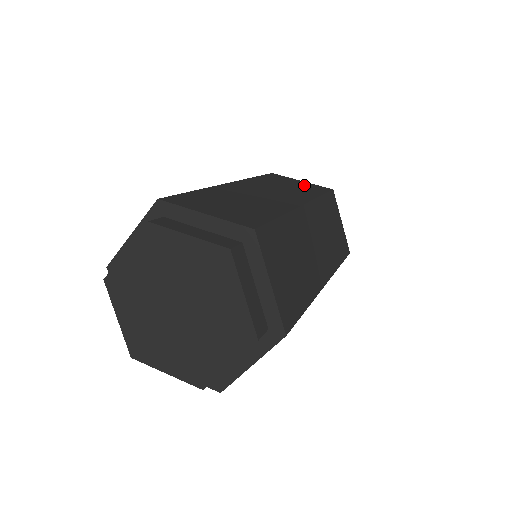
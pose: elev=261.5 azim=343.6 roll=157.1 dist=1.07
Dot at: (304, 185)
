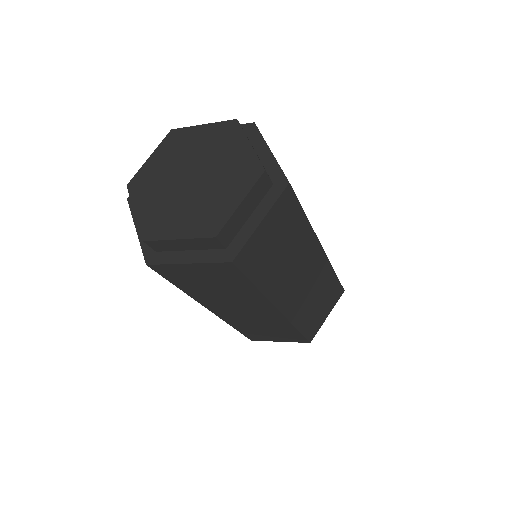
Dot at: occluded
